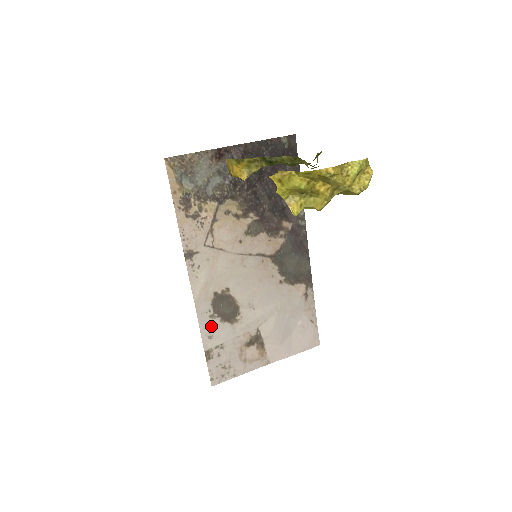
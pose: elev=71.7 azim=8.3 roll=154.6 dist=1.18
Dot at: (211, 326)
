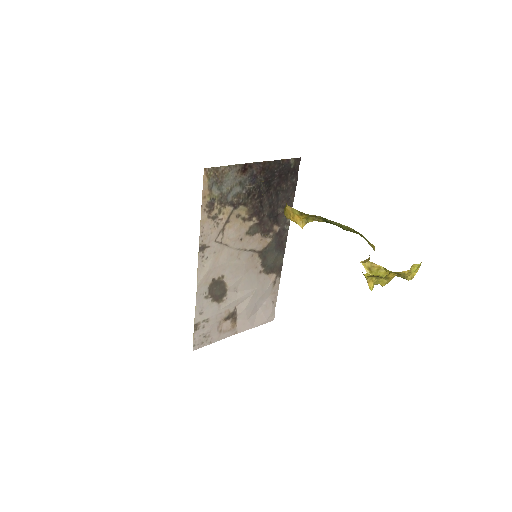
Dot at: (204, 305)
